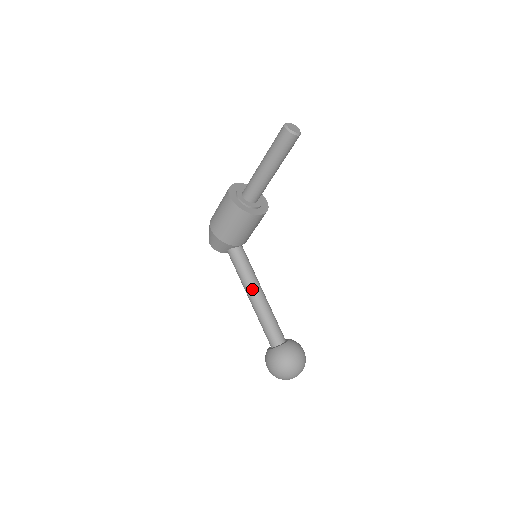
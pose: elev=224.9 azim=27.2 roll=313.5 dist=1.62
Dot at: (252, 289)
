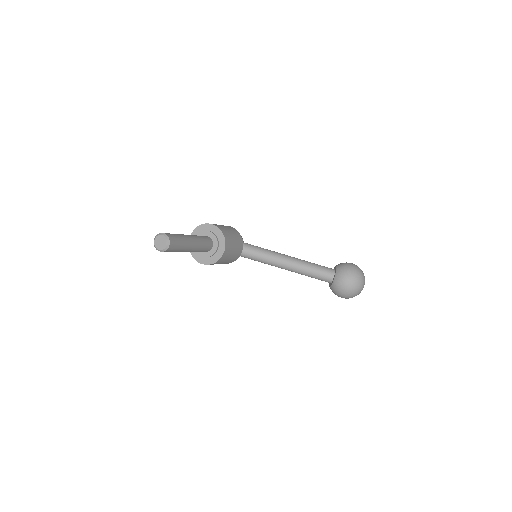
Dot at: (279, 267)
